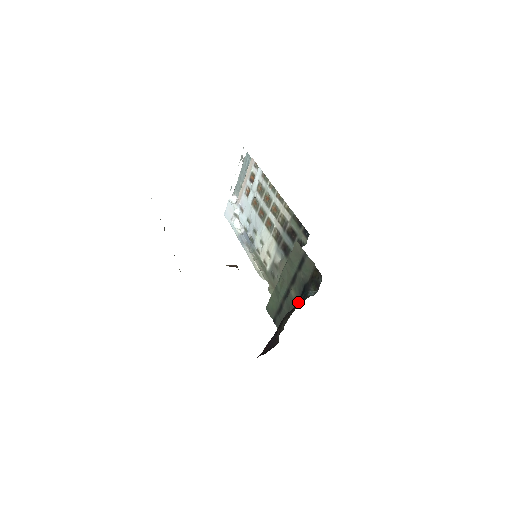
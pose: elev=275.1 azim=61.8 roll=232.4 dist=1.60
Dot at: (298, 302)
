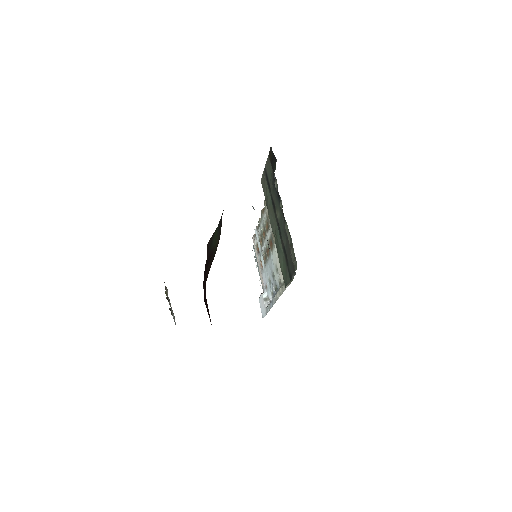
Dot at: occluded
